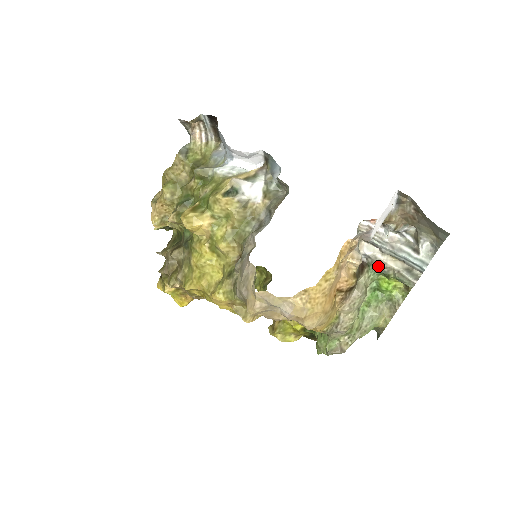
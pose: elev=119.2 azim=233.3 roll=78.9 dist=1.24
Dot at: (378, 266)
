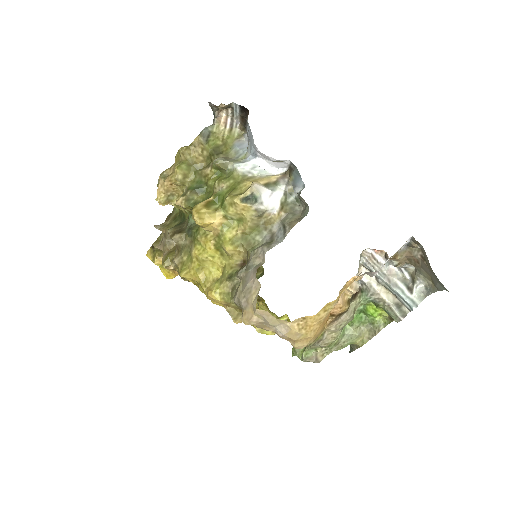
Dot at: (371, 295)
